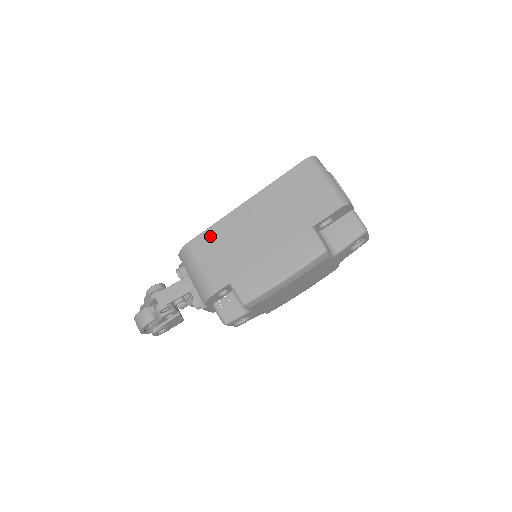
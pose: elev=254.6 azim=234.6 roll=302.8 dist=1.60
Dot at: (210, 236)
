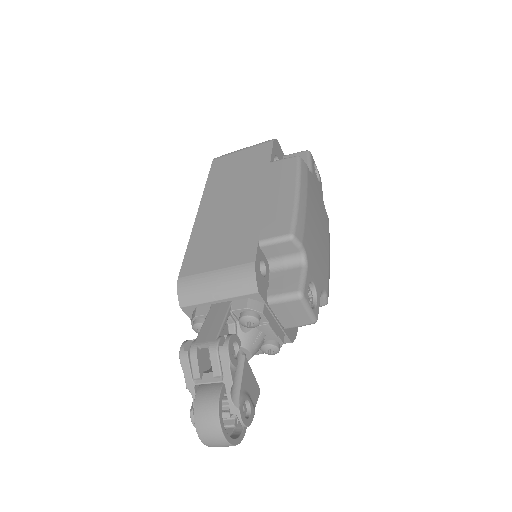
Dot at: (195, 251)
